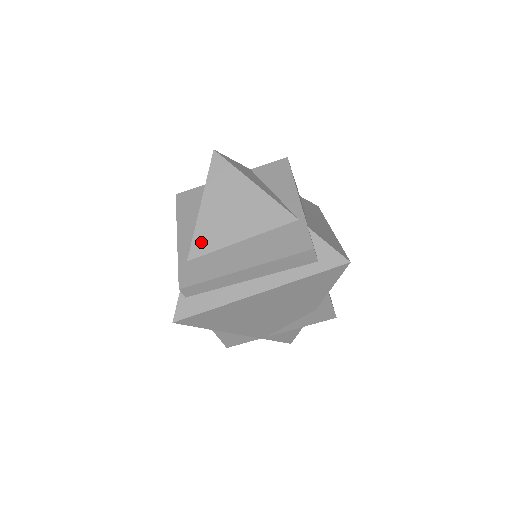
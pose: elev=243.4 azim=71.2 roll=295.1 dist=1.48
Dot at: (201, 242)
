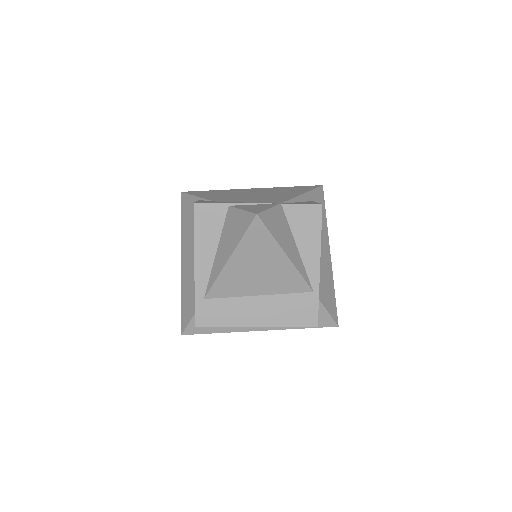
Dot at: (221, 288)
